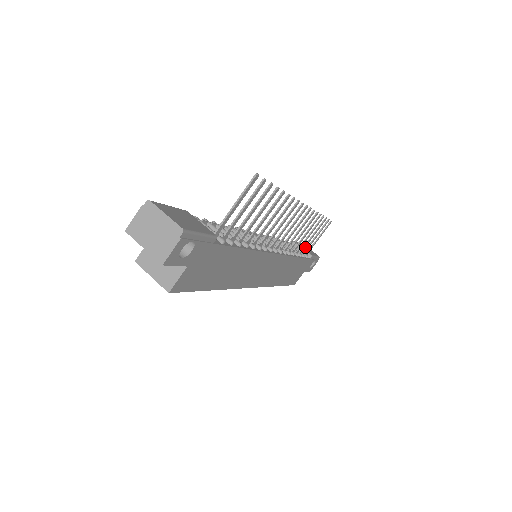
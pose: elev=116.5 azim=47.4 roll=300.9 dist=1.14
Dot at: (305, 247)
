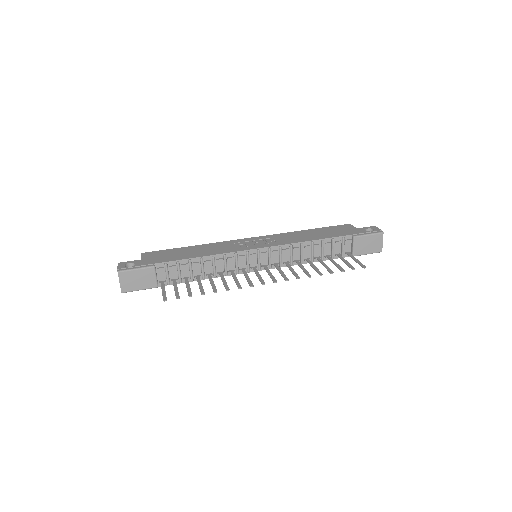
Dot at: (371, 241)
